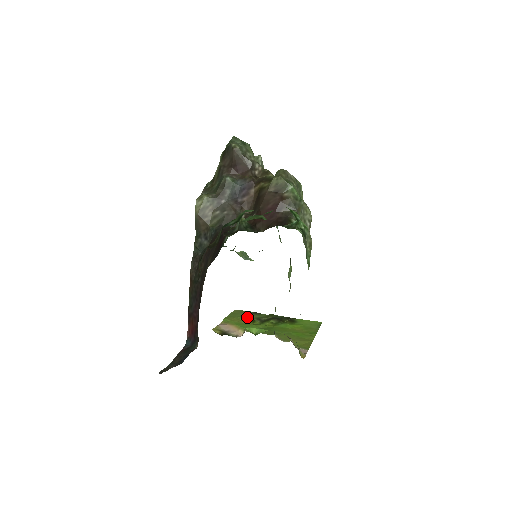
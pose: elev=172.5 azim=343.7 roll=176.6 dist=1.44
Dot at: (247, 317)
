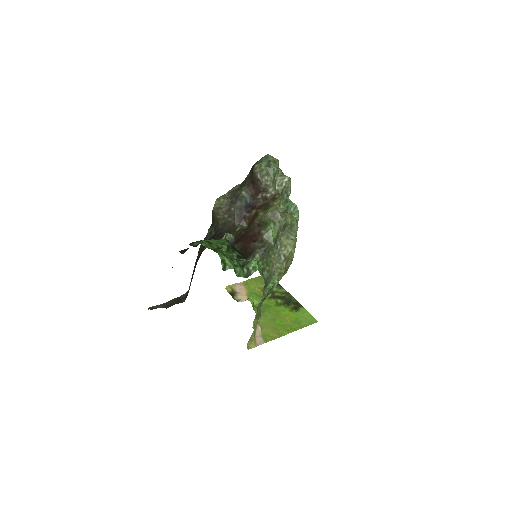
Dot at: occluded
